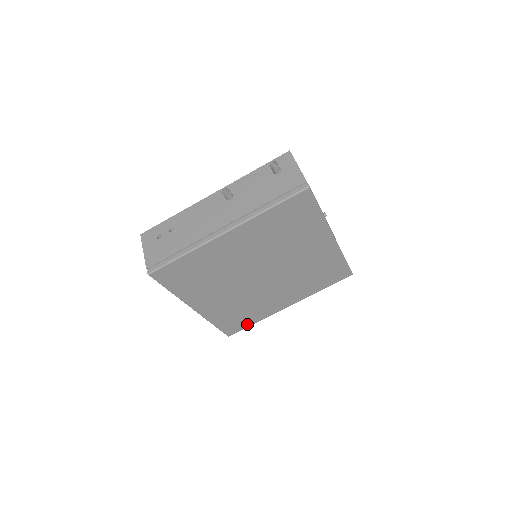
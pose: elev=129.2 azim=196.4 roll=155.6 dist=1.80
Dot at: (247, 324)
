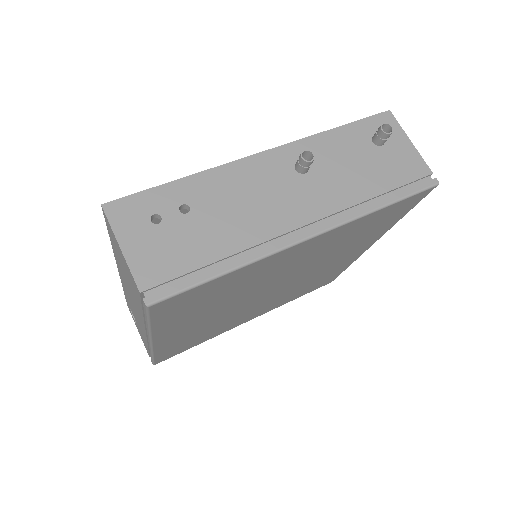
Dot at: (189, 347)
